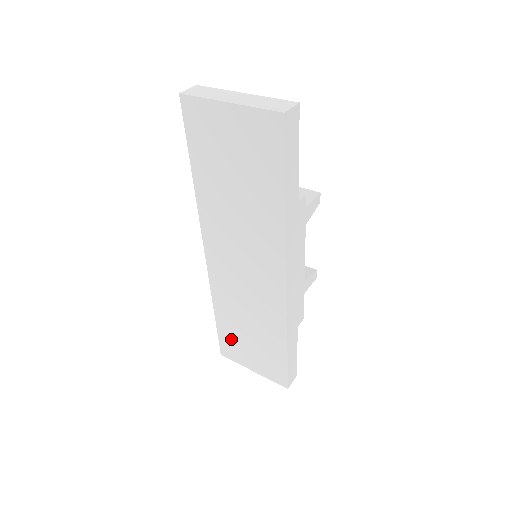
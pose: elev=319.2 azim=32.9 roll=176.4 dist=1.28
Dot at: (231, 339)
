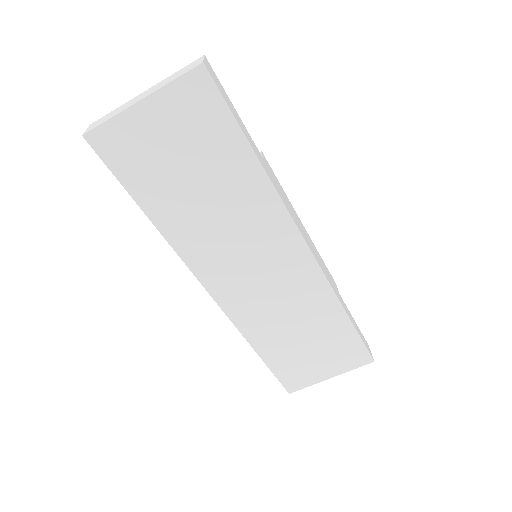
Dot at: (289, 365)
